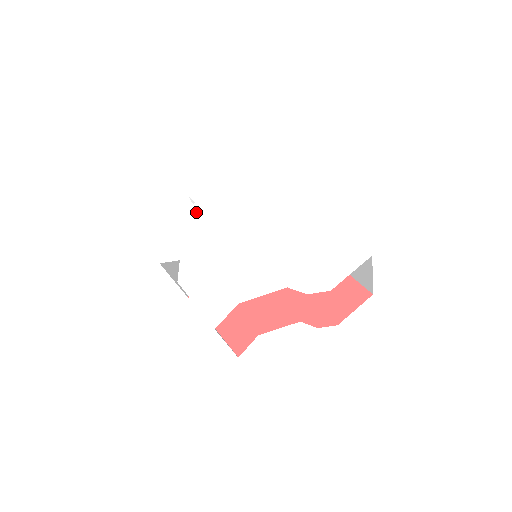
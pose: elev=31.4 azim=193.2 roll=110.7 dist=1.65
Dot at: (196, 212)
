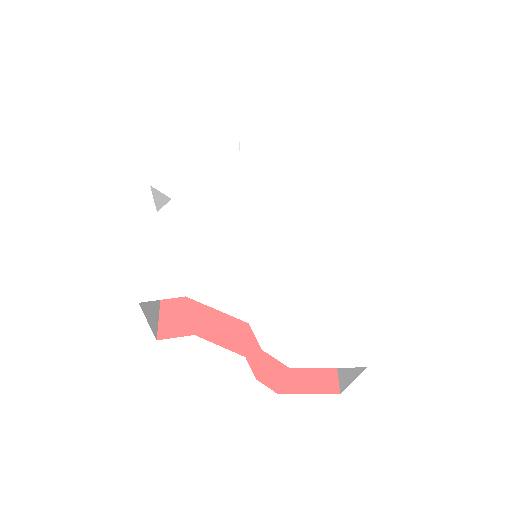
Dot at: (232, 162)
